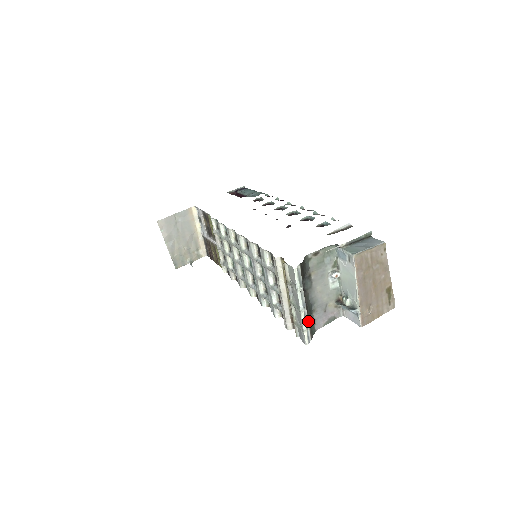
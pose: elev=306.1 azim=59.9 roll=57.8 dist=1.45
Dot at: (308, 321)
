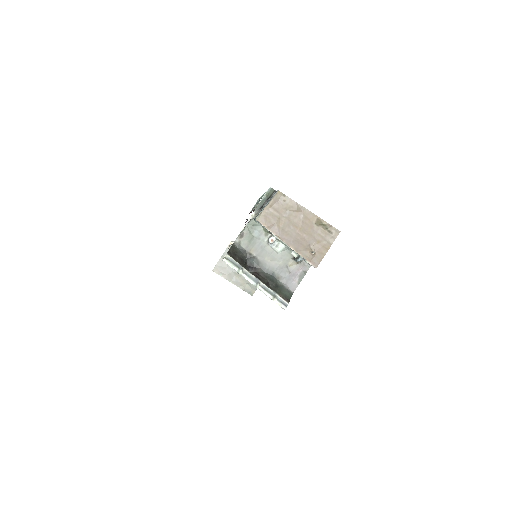
Dot at: (272, 290)
